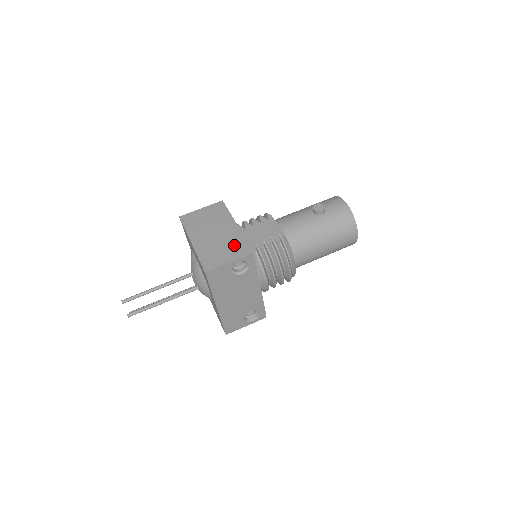
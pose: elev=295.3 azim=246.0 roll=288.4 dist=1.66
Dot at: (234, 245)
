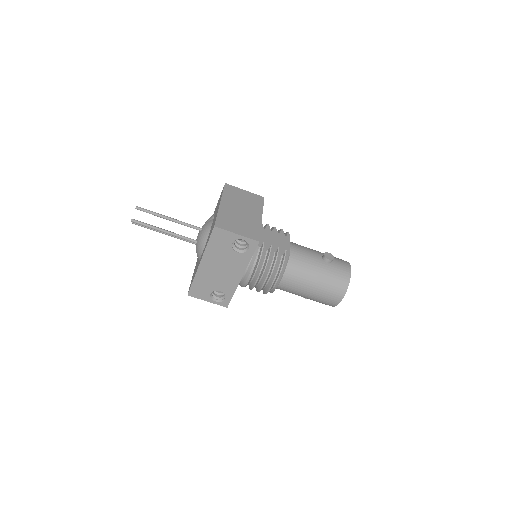
Dot at: (249, 227)
